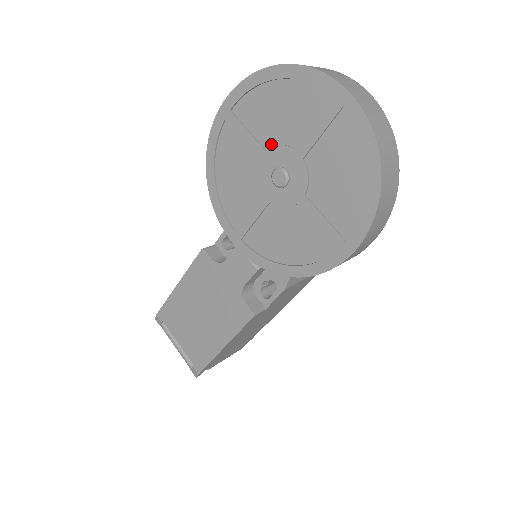
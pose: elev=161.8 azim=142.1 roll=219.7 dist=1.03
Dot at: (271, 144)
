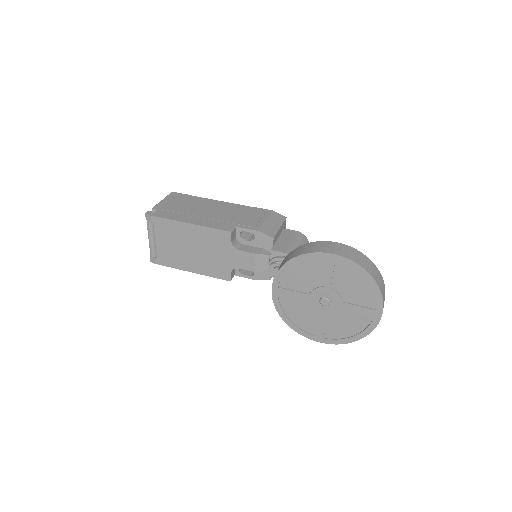
Dot at: (336, 289)
